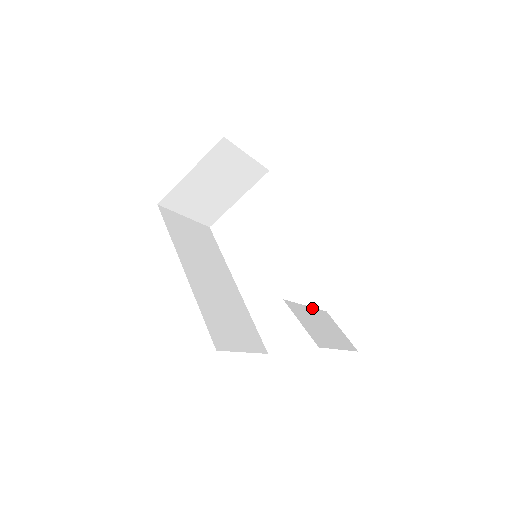
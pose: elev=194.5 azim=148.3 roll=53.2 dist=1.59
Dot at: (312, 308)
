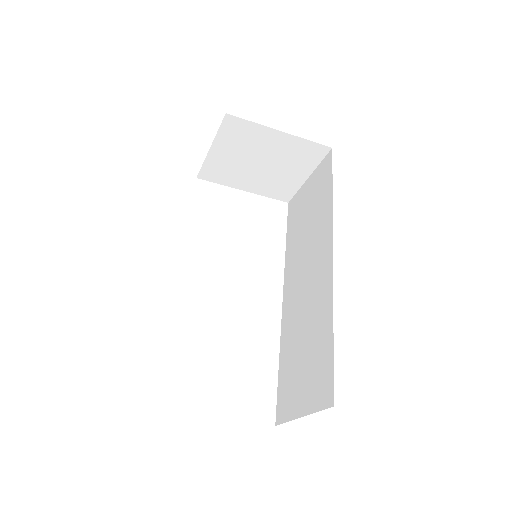
Dot at: occluded
